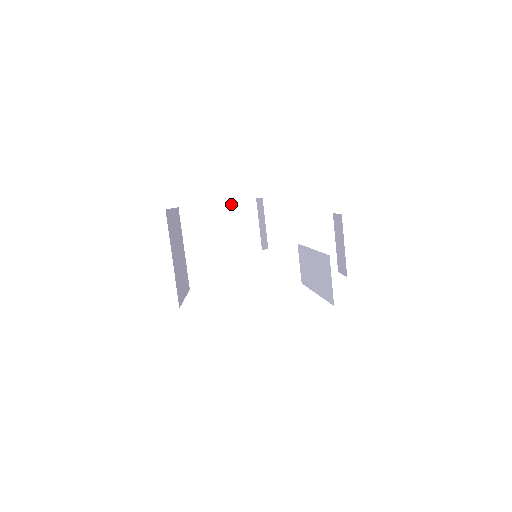
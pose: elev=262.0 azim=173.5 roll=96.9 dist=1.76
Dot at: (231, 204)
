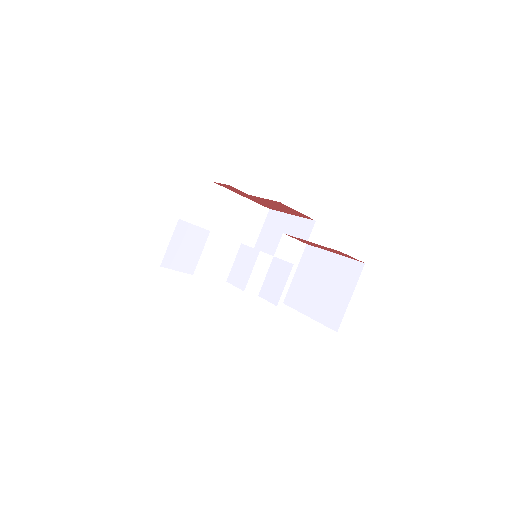
Dot at: (298, 219)
